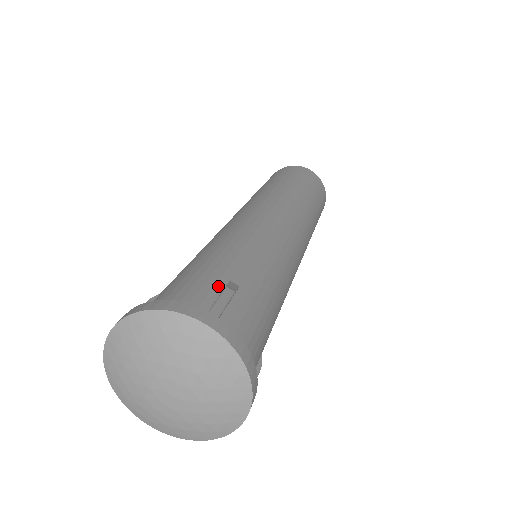
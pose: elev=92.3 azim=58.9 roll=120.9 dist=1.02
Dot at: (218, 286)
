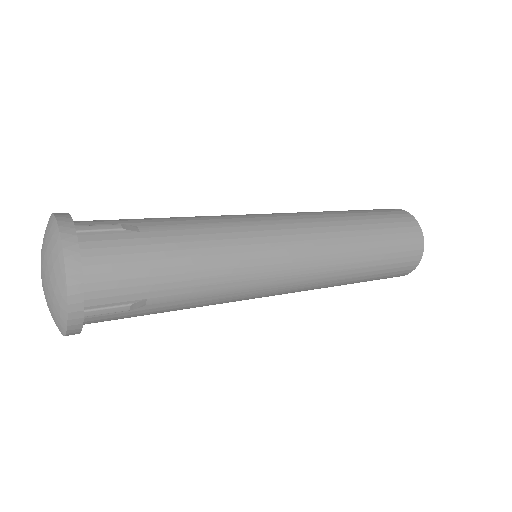
Dot at: (121, 224)
